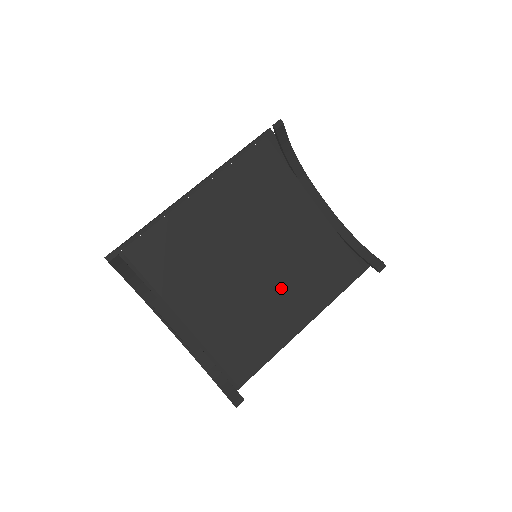
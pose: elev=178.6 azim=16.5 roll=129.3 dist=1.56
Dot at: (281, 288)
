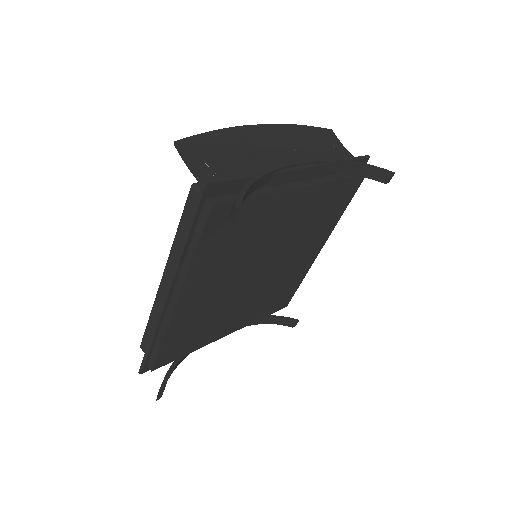
Dot at: (293, 256)
